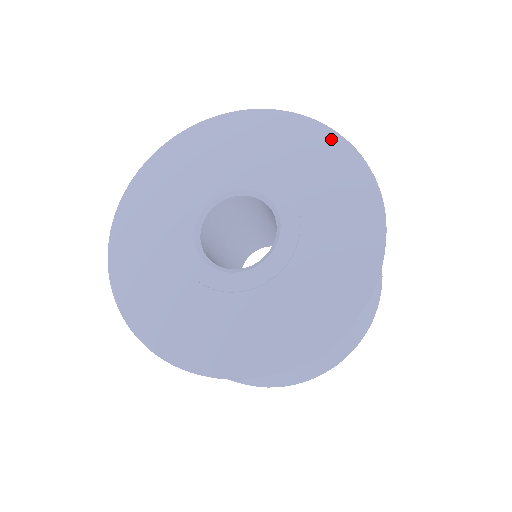
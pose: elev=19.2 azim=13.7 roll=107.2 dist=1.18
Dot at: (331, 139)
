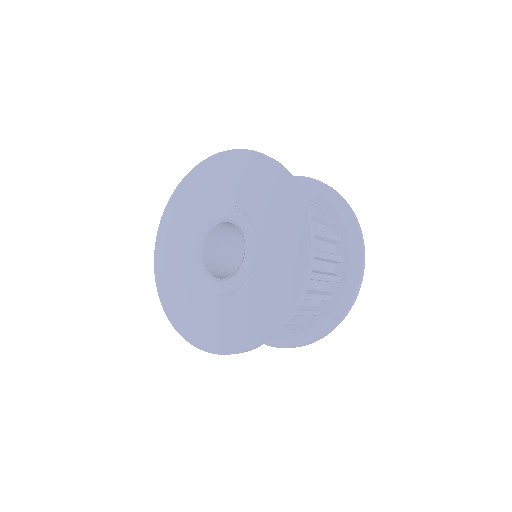
Dot at: (288, 185)
